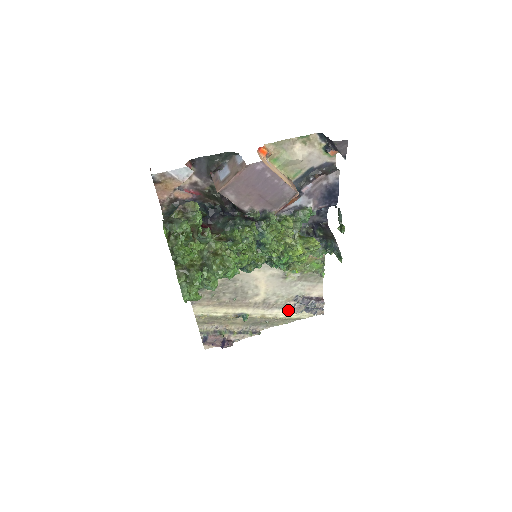
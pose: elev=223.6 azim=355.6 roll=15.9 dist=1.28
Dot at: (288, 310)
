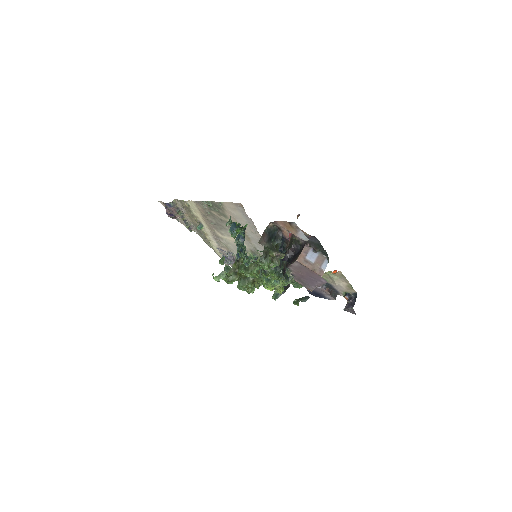
Dot at: (218, 247)
